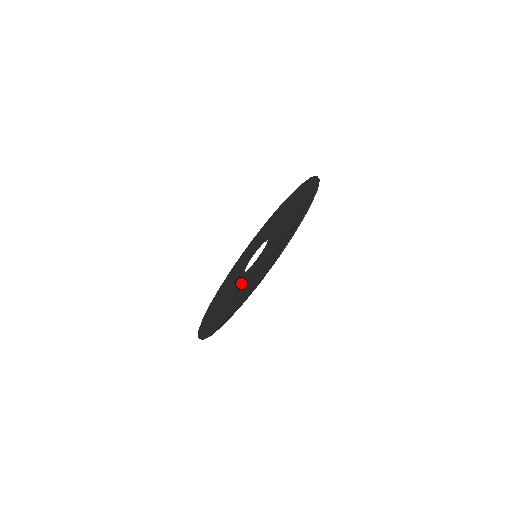
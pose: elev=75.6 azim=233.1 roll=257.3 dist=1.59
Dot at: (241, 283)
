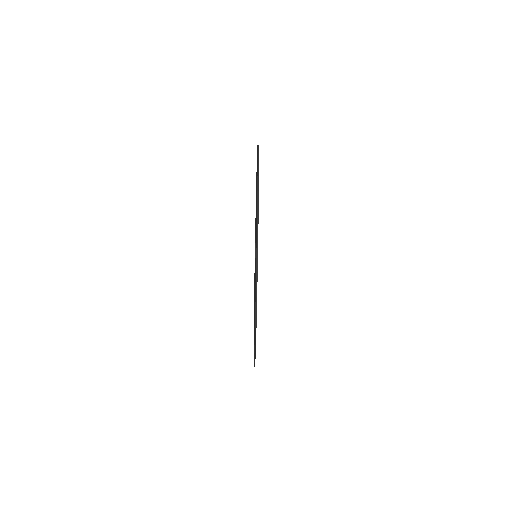
Dot at: occluded
